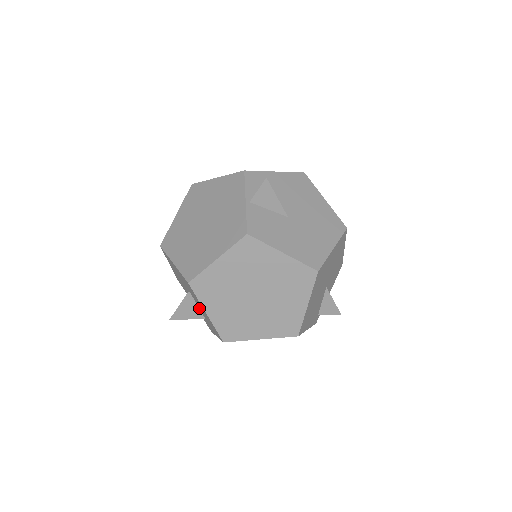
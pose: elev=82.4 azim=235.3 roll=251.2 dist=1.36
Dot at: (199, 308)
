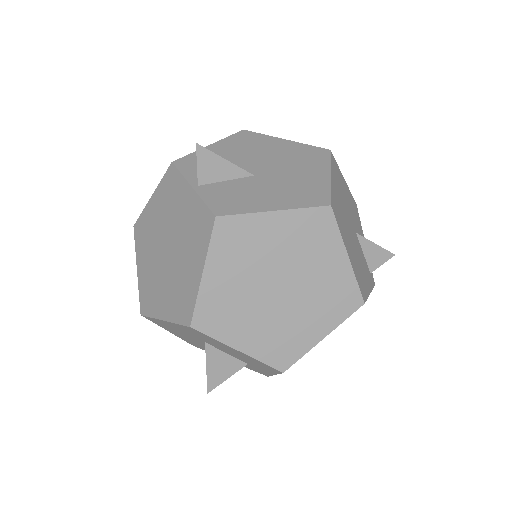
Dot at: (231, 355)
